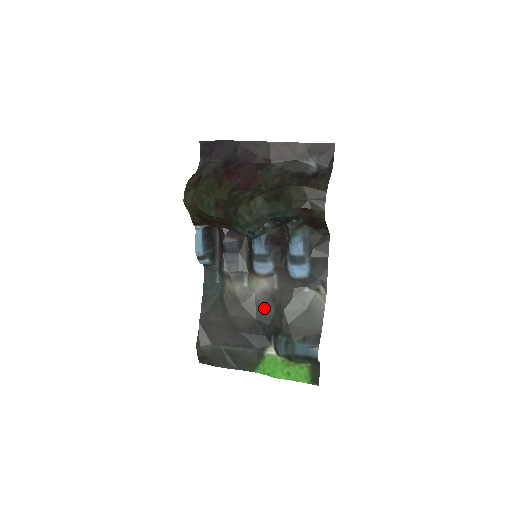
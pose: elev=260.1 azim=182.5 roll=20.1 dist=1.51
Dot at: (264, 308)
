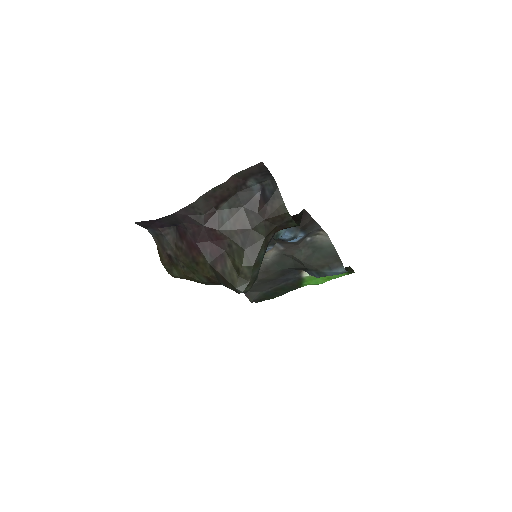
Dot at: (283, 262)
